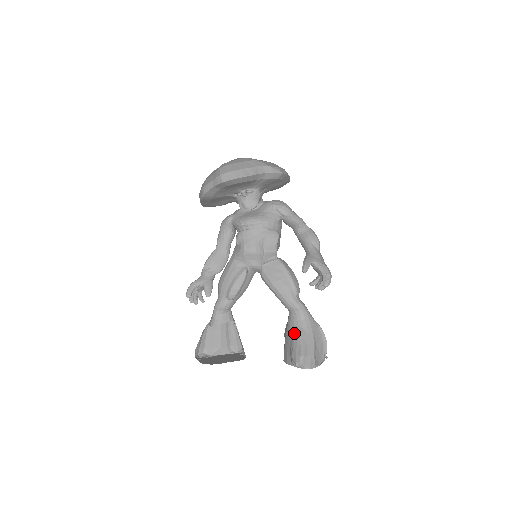
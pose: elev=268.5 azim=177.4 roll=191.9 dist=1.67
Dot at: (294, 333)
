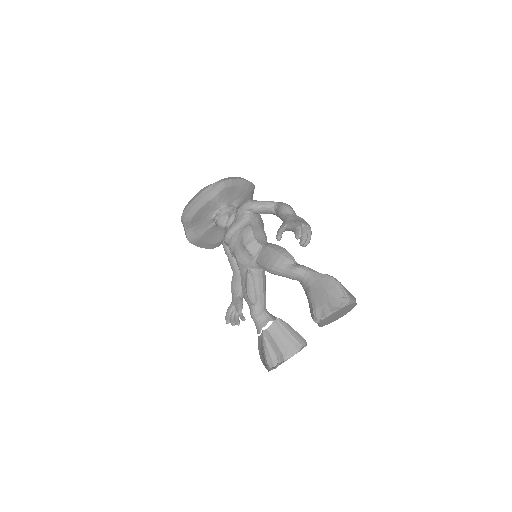
Dot at: occluded
